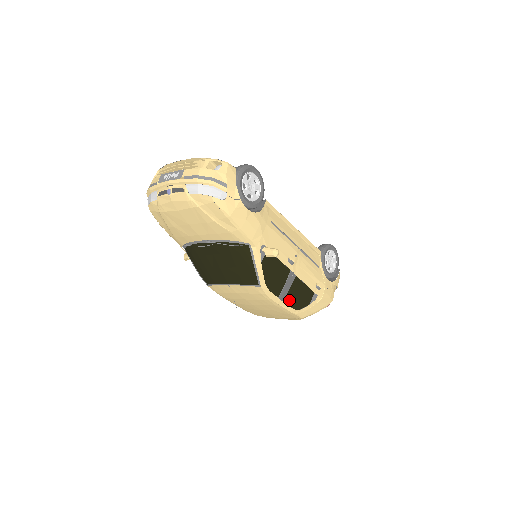
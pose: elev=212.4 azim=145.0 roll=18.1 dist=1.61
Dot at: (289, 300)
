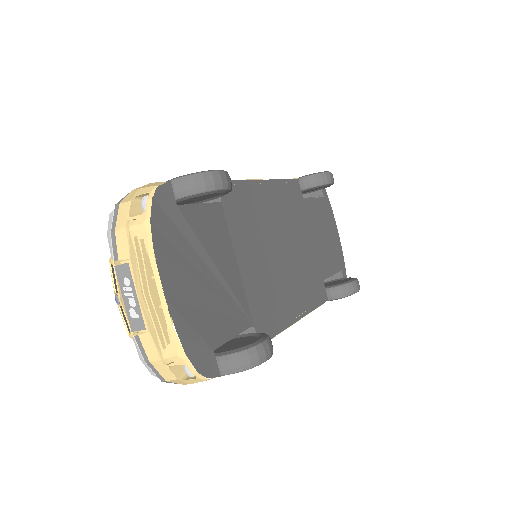
Dot at: occluded
